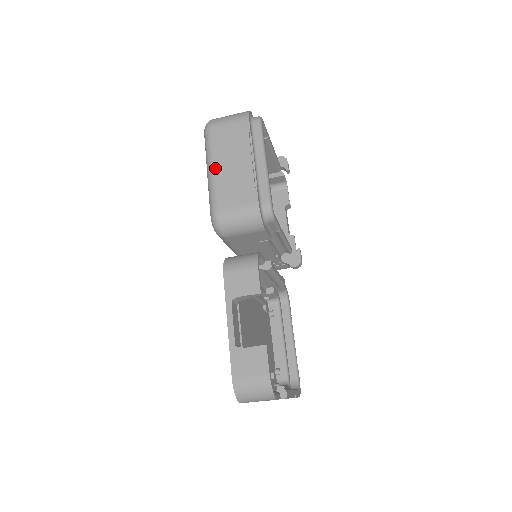
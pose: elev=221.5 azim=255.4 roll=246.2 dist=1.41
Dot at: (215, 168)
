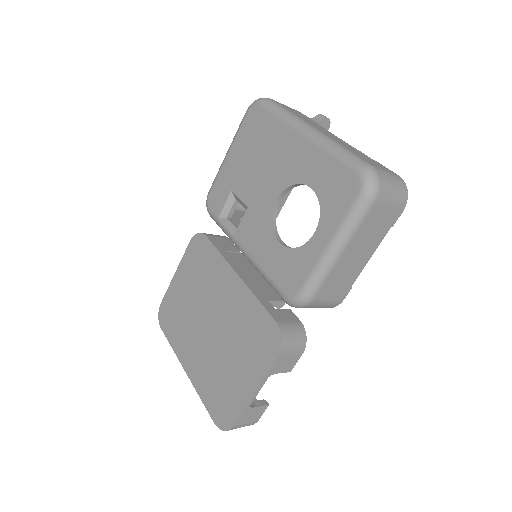
Dot at: (344, 254)
